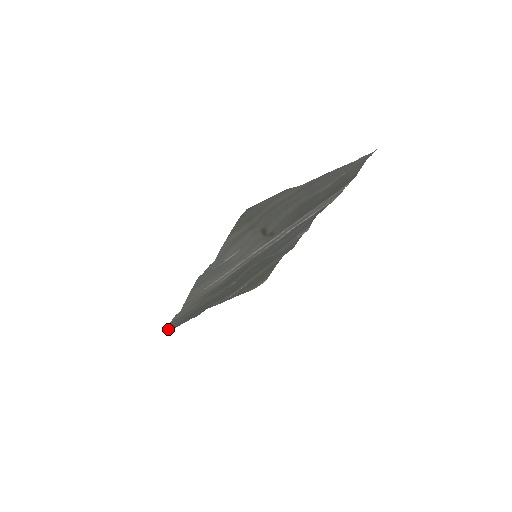
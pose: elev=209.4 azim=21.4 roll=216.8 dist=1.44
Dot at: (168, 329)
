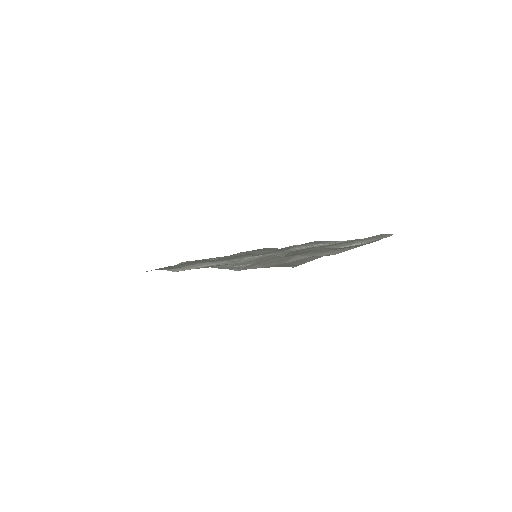
Dot at: occluded
